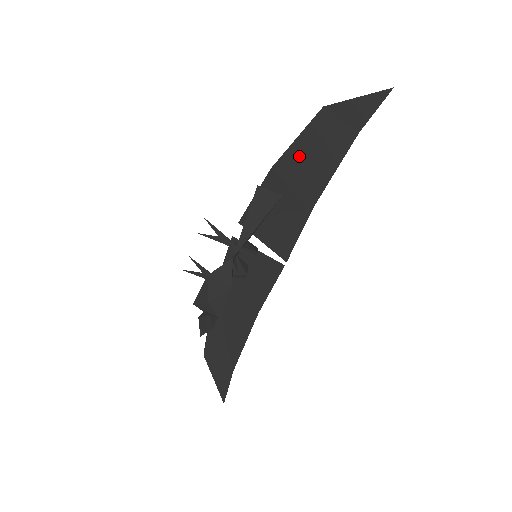
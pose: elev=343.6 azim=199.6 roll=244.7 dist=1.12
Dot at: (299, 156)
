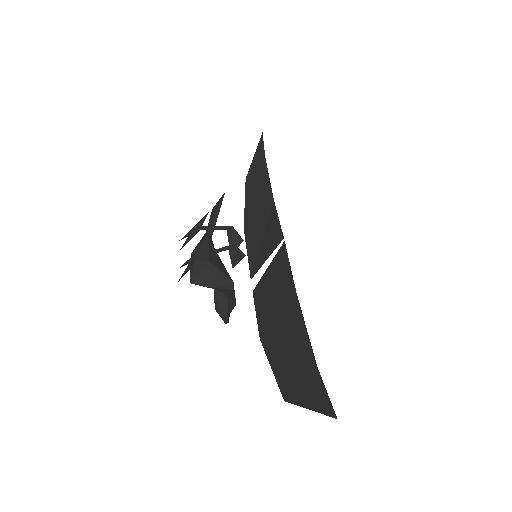
Dot at: (251, 203)
